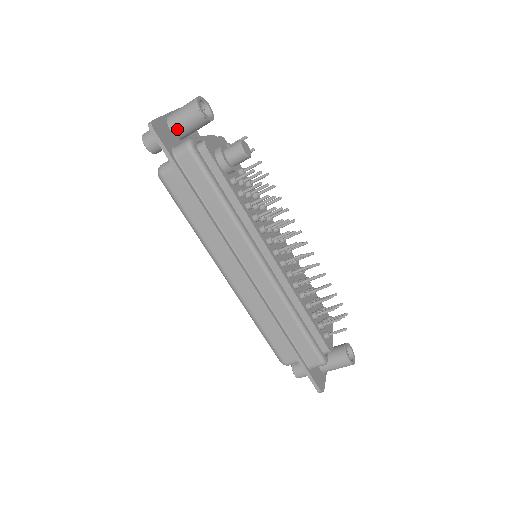
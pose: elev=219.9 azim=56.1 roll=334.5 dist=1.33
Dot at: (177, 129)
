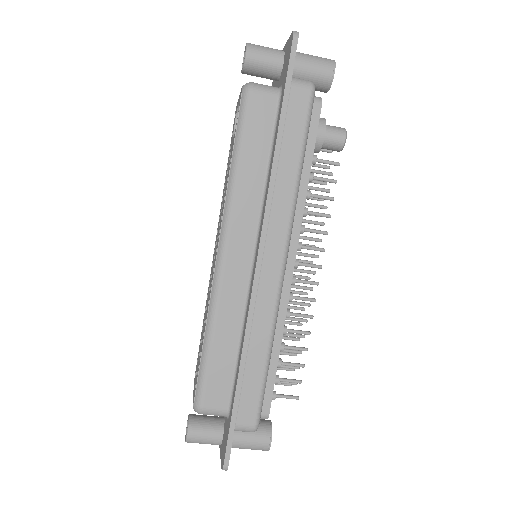
Dot at: (297, 67)
